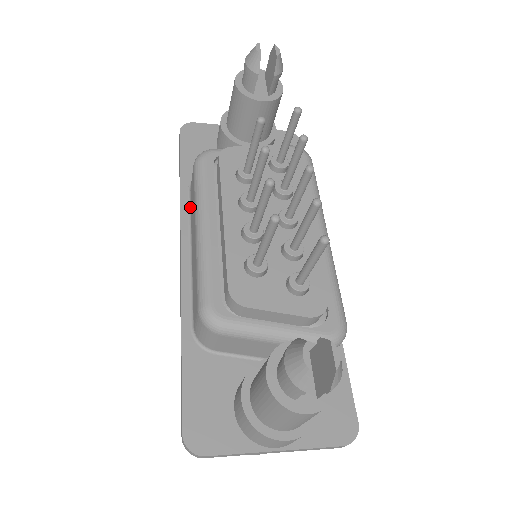
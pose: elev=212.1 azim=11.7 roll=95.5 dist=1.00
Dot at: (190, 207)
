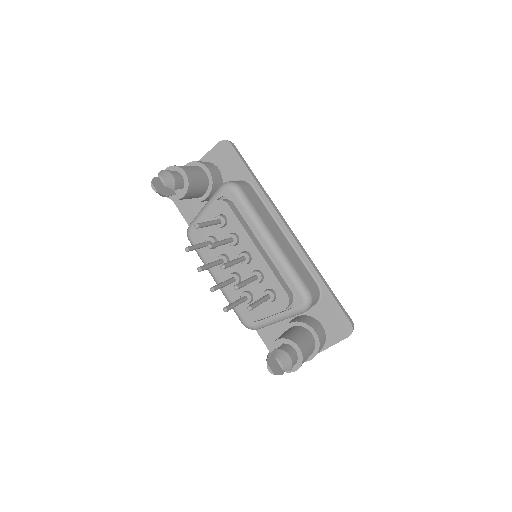
Dot at: occluded
